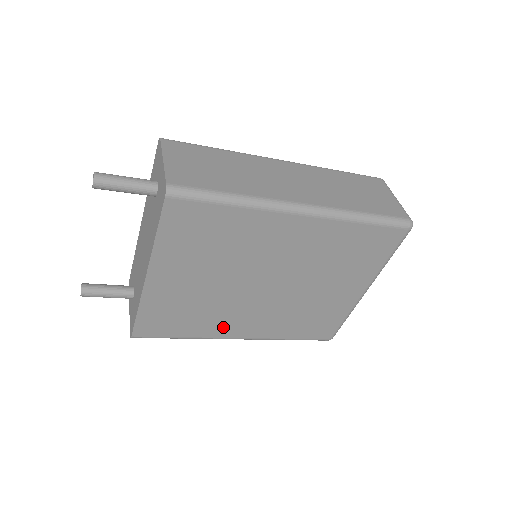
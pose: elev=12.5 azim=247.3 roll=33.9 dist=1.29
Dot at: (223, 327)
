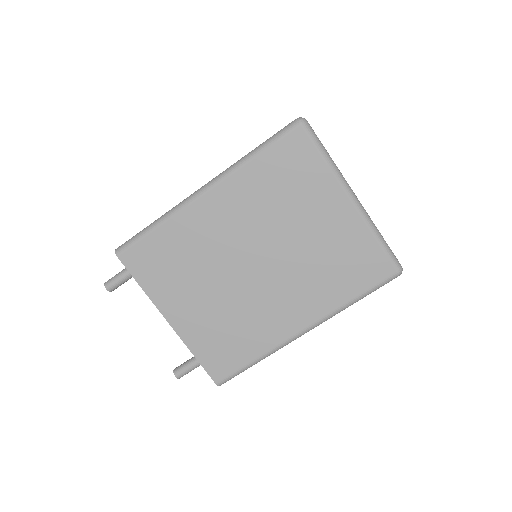
Dot at: (273, 328)
